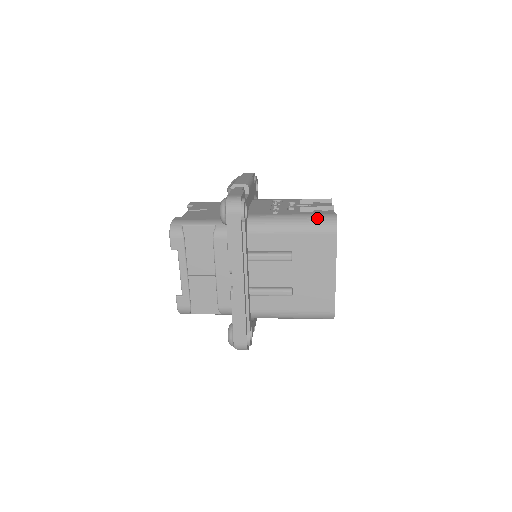
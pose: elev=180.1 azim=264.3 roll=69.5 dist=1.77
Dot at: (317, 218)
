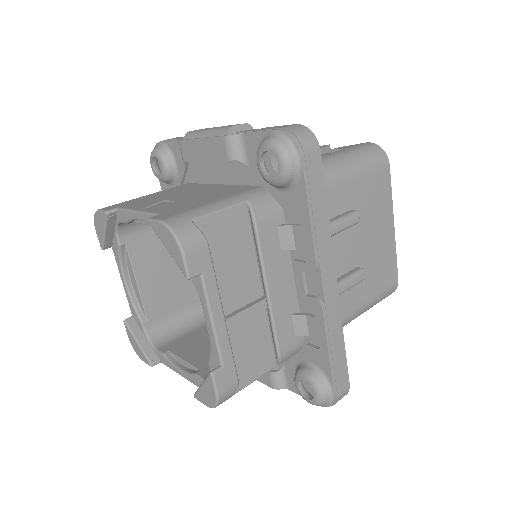
Dot at: (361, 151)
